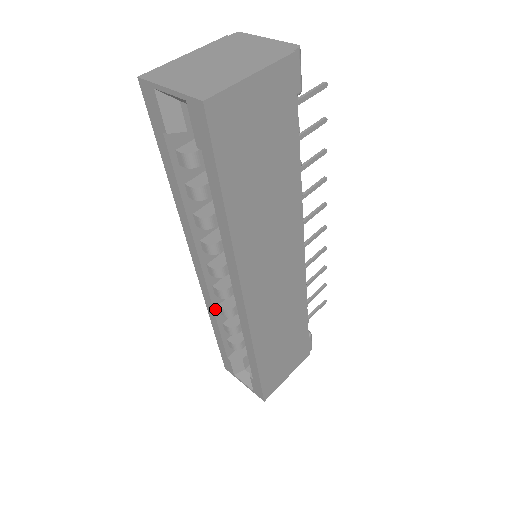
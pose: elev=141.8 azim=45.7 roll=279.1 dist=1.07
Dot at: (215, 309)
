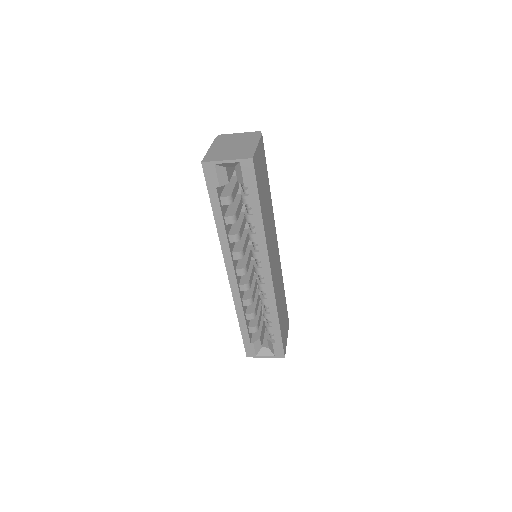
Dot at: (242, 302)
